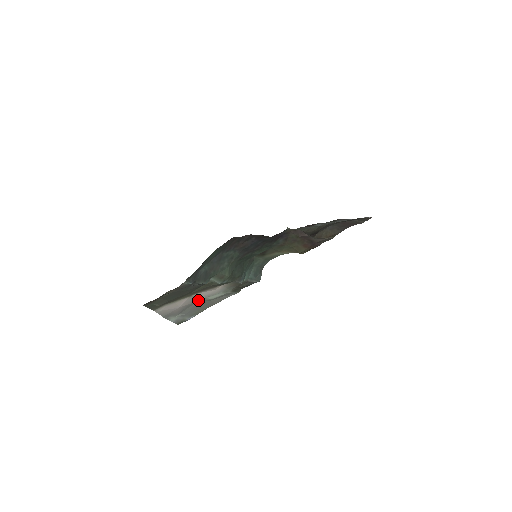
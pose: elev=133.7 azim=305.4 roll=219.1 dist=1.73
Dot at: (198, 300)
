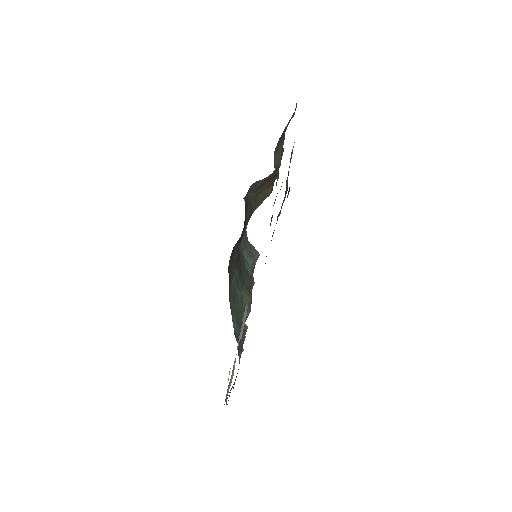
Dot at: occluded
